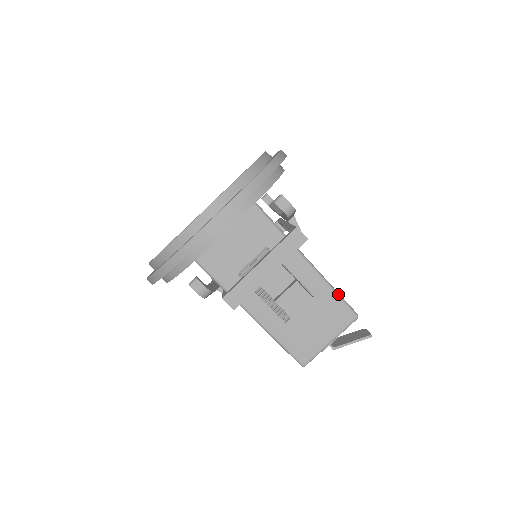
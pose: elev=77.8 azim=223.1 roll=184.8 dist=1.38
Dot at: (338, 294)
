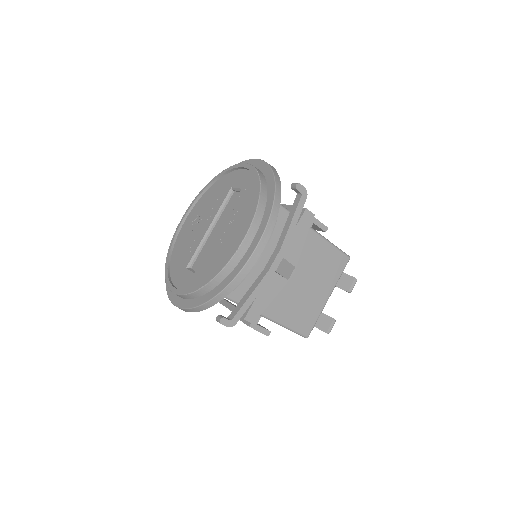
Dot at: (290, 330)
